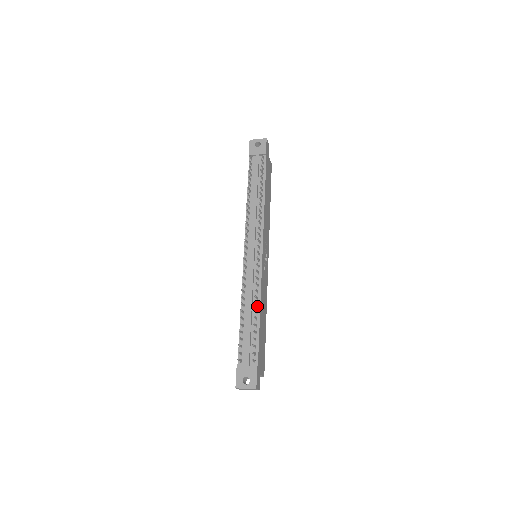
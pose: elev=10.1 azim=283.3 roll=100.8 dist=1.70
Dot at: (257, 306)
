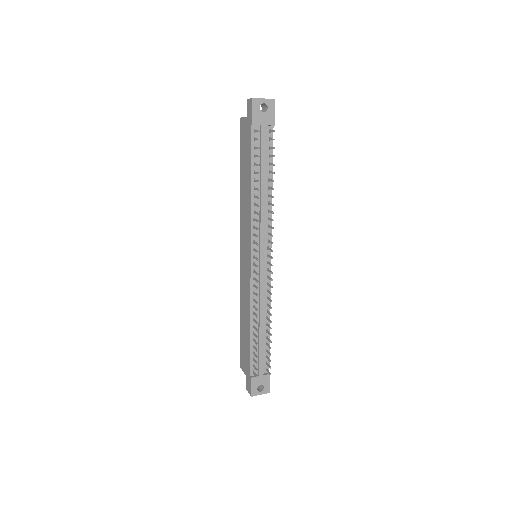
Dot at: (267, 318)
